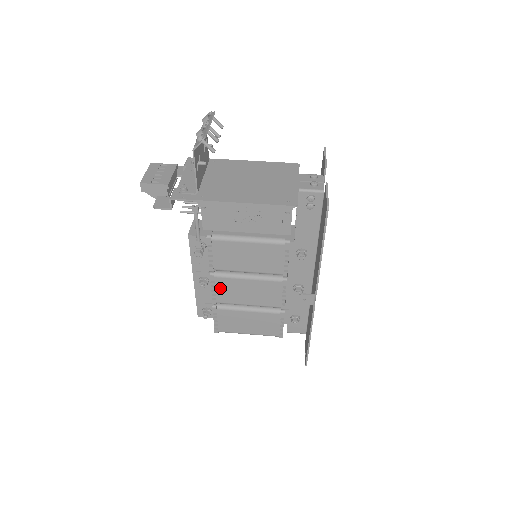
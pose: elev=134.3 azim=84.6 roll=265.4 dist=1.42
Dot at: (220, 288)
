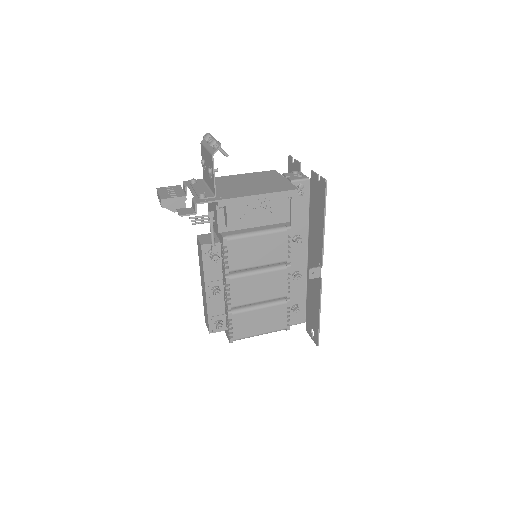
Dot at: (235, 290)
